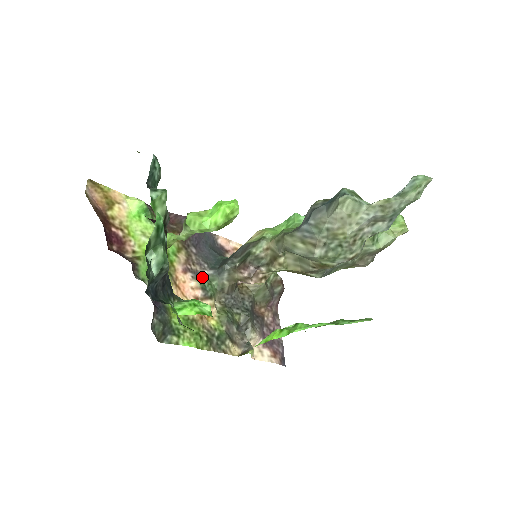
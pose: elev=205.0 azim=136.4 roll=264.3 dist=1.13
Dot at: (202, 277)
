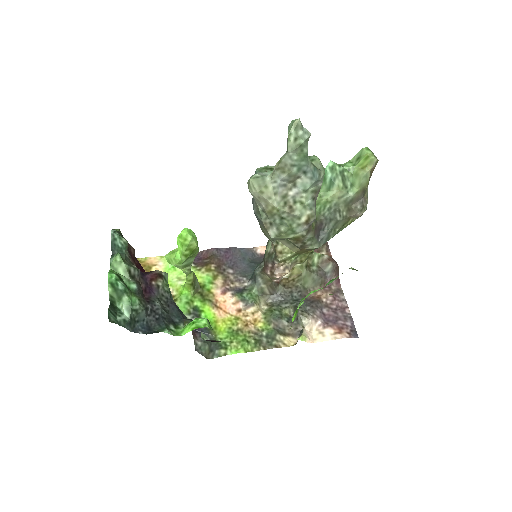
Dot at: (241, 290)
